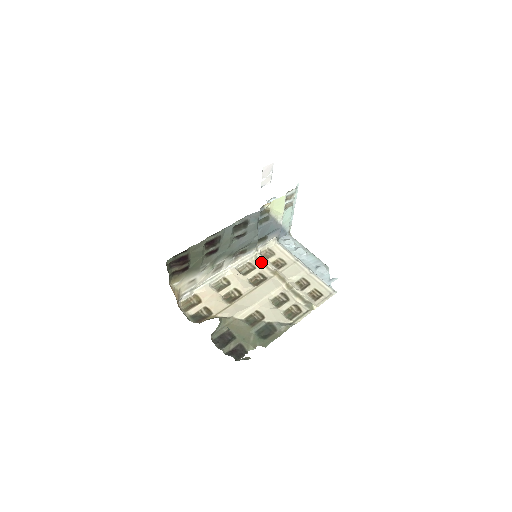
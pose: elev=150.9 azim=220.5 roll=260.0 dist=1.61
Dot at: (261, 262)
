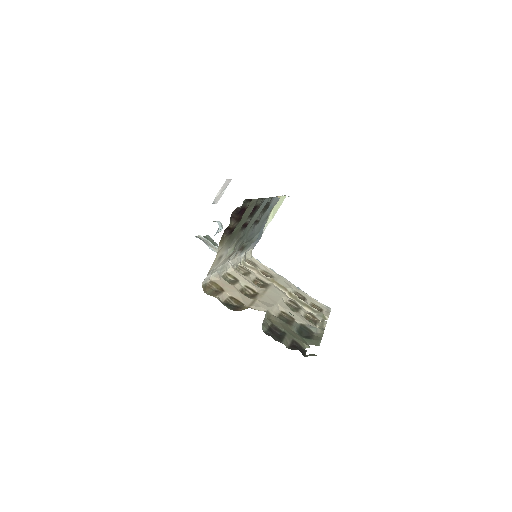
Dot at: (252, 268)
